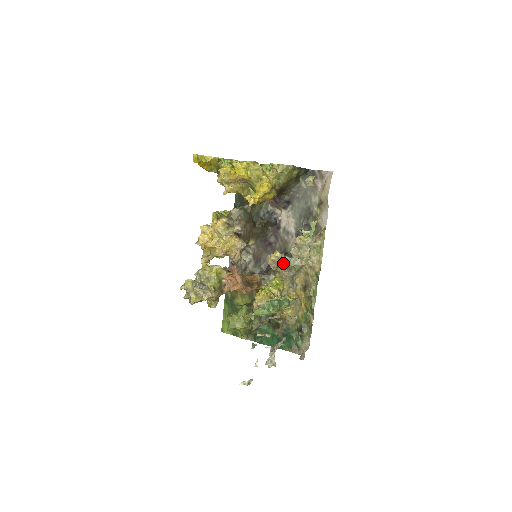
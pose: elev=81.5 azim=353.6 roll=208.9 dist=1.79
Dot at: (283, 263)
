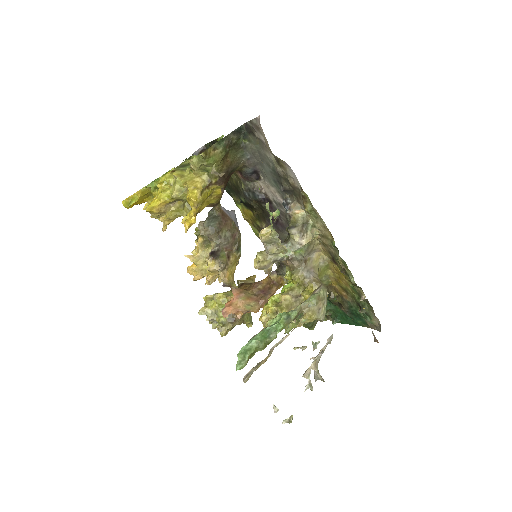
Dot at: (276, 259)
